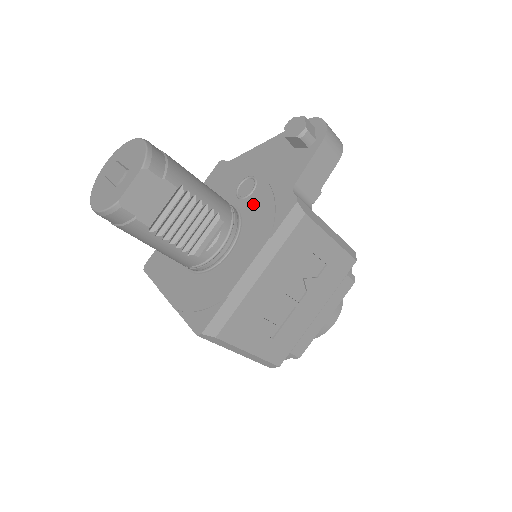
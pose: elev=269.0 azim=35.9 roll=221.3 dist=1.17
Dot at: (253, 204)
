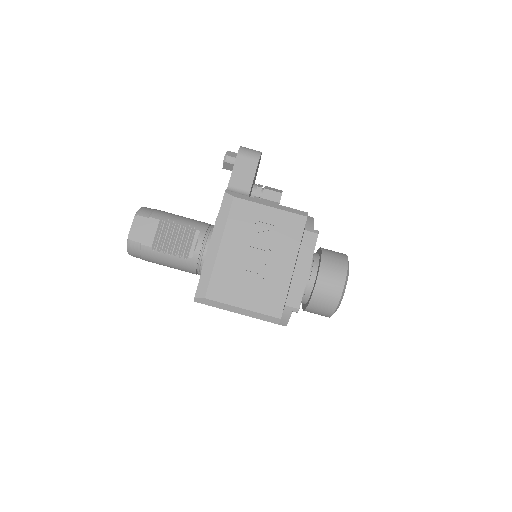
Dot at: occluded
